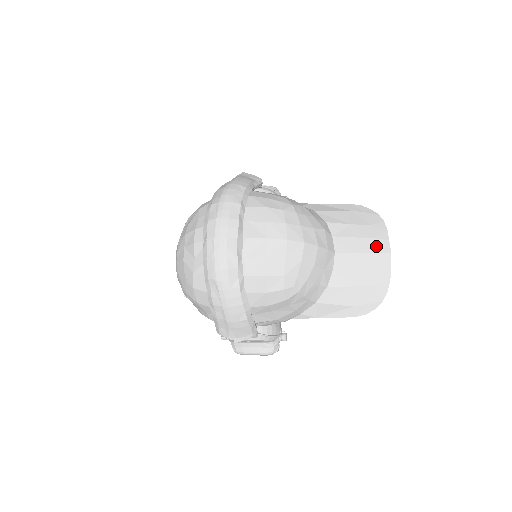
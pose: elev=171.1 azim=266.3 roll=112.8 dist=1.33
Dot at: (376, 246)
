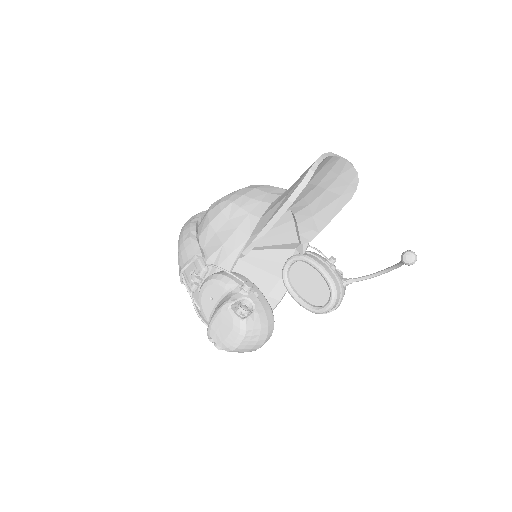
Dot at: occluded
